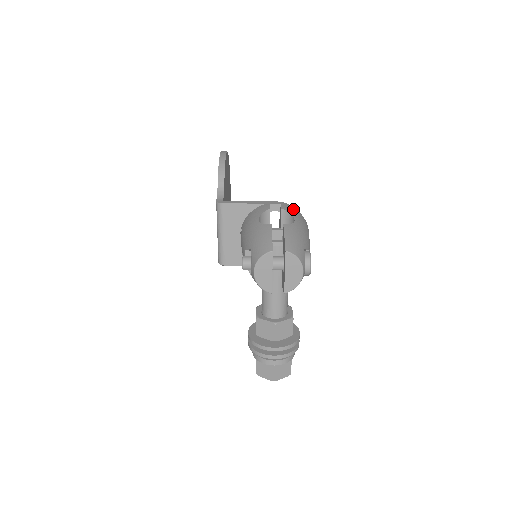
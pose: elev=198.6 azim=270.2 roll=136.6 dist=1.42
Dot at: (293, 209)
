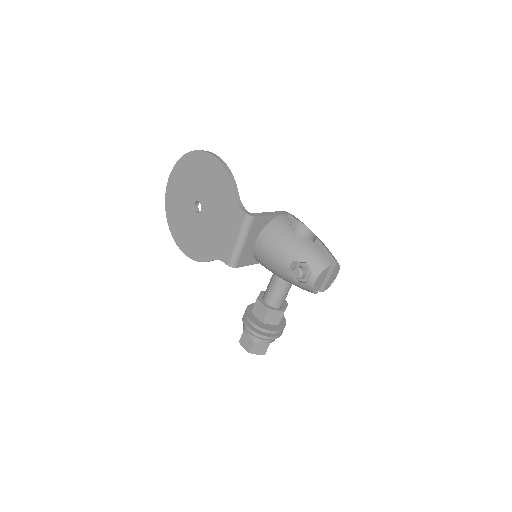
Dot at: (297, 218)
